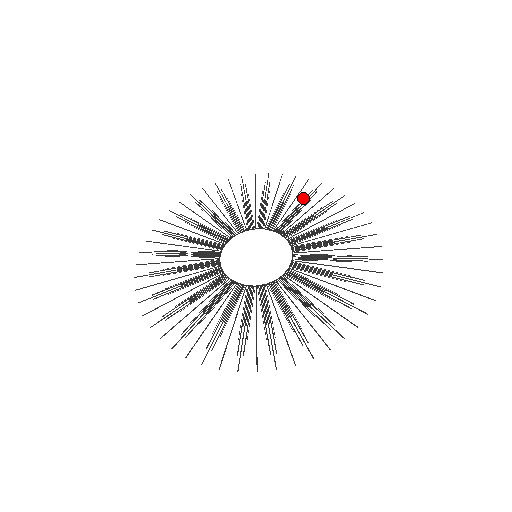
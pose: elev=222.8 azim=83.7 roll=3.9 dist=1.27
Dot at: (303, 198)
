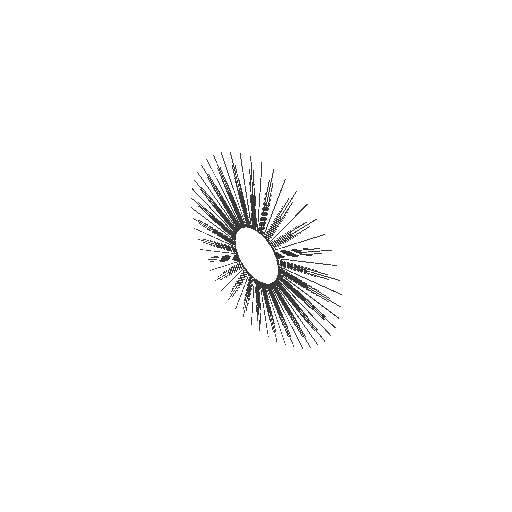
Dot at: occluded
